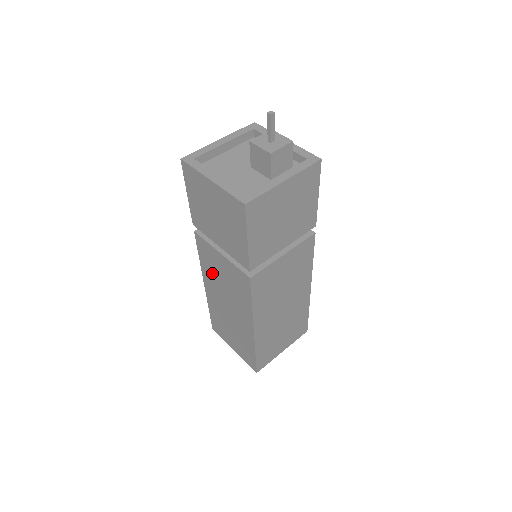
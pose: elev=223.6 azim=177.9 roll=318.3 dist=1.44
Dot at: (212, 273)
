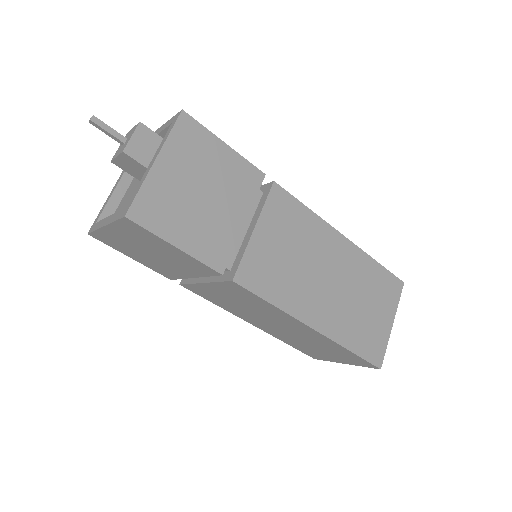
Dot at: (233, 308)
